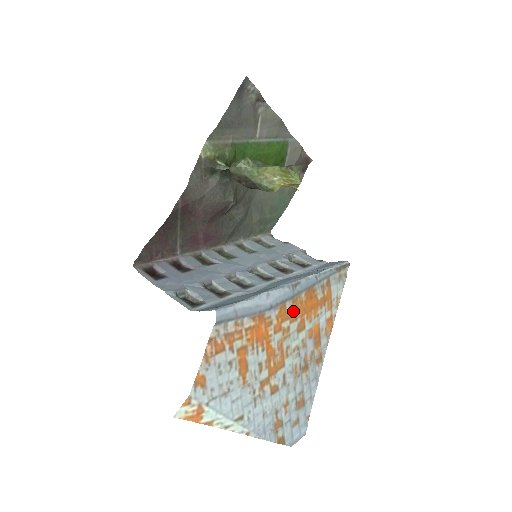
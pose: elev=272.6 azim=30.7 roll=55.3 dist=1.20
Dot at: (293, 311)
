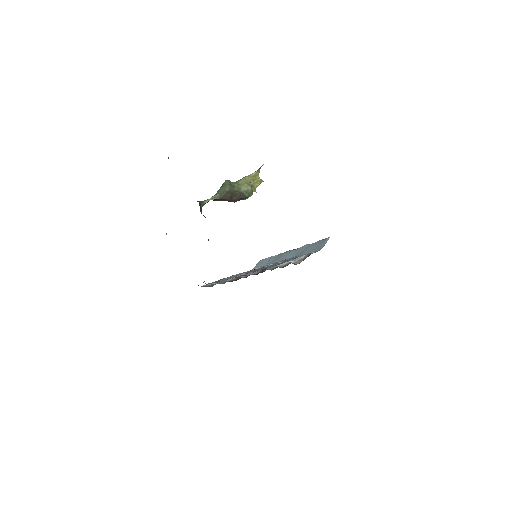
Dot at: occluded
